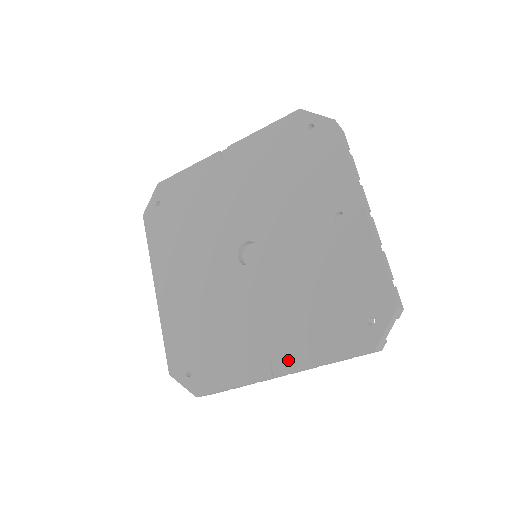
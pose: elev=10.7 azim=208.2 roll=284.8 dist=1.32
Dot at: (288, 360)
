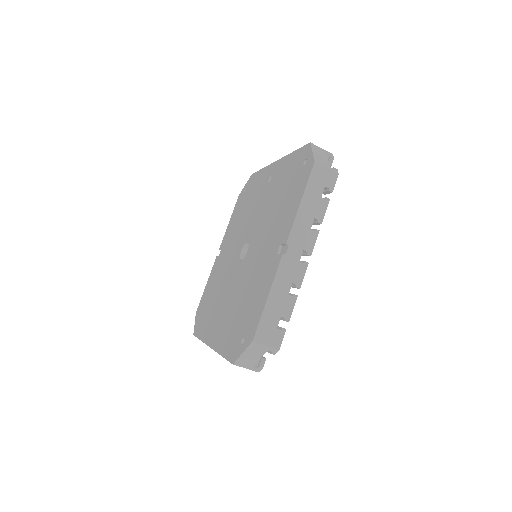
Dot at: (284, 235)
